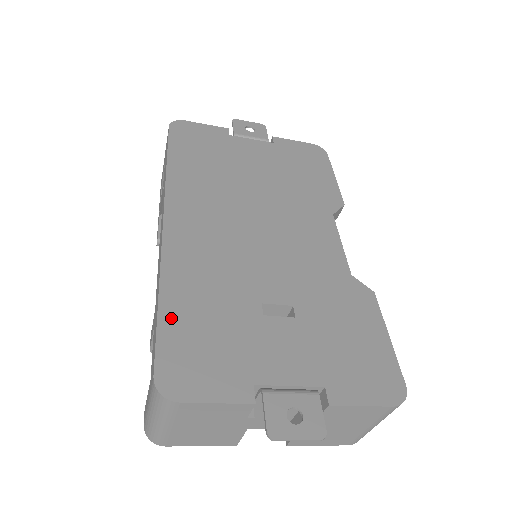
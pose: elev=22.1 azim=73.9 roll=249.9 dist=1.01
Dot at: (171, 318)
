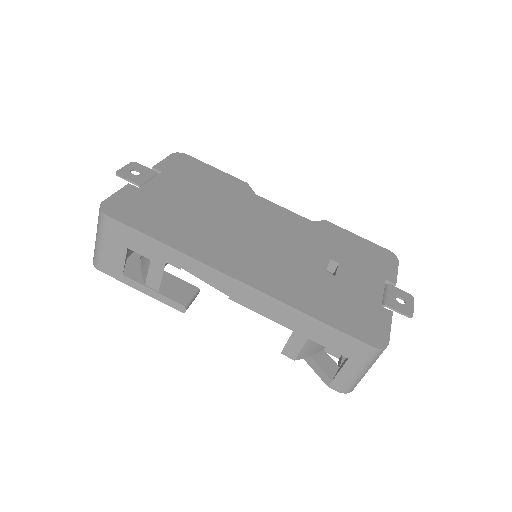
Dot at: (330, 319)
